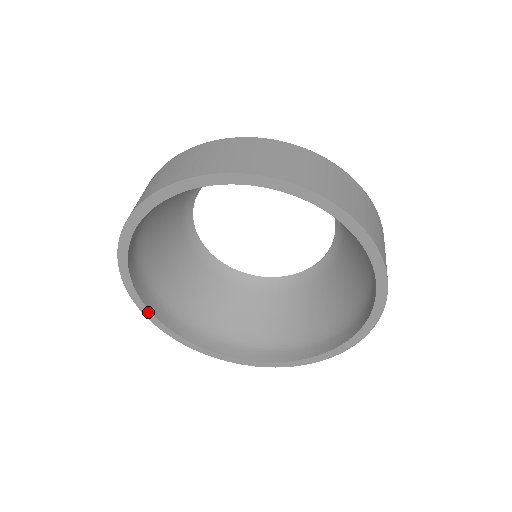
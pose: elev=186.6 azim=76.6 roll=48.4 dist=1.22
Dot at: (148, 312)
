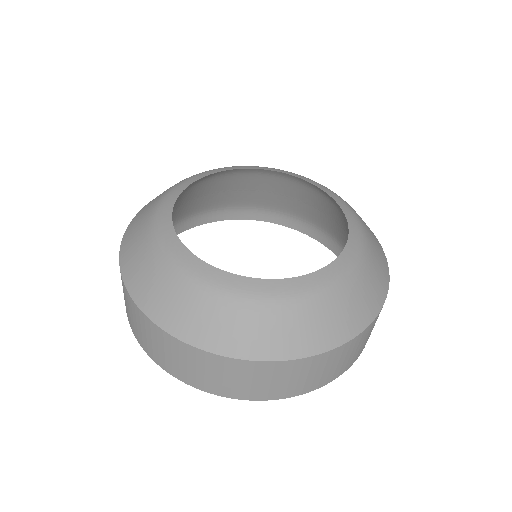
Dot at: (245, 218)
